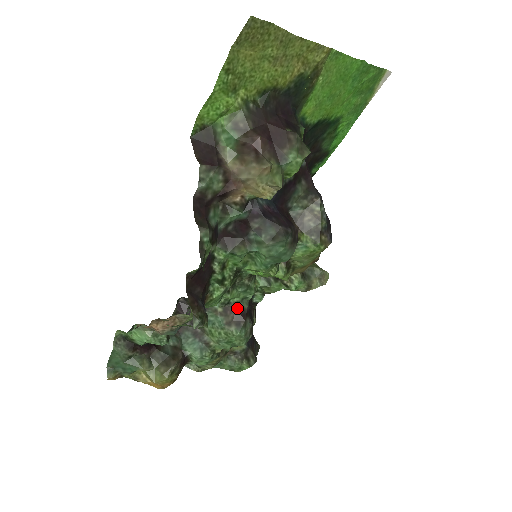
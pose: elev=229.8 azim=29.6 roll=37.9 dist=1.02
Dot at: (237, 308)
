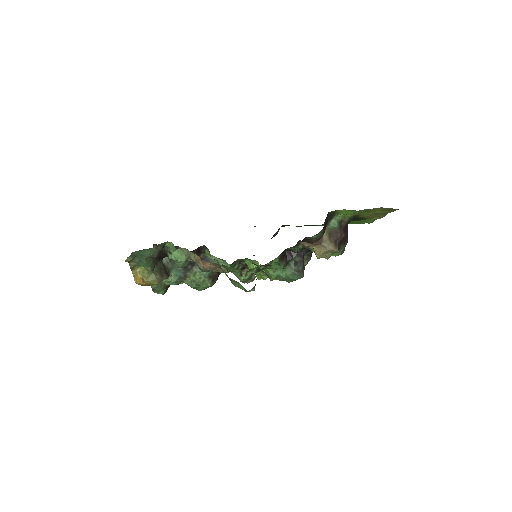
Dot at: occluded
